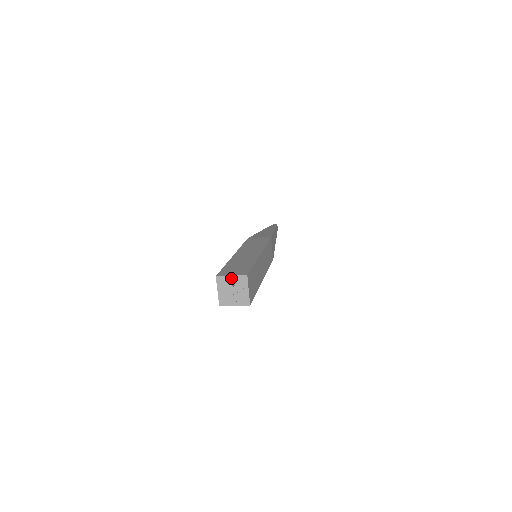
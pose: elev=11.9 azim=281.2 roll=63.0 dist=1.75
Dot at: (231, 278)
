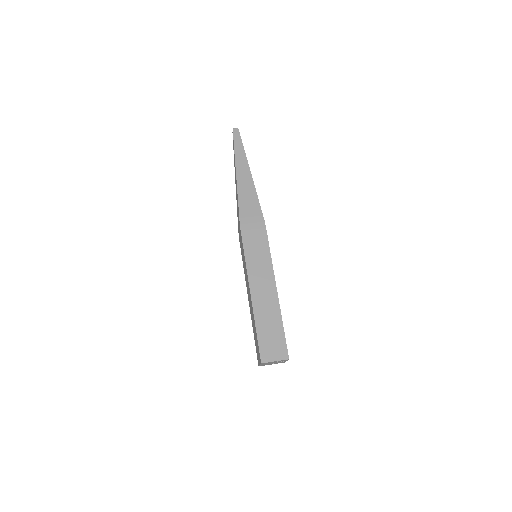
Dot at: occluded
